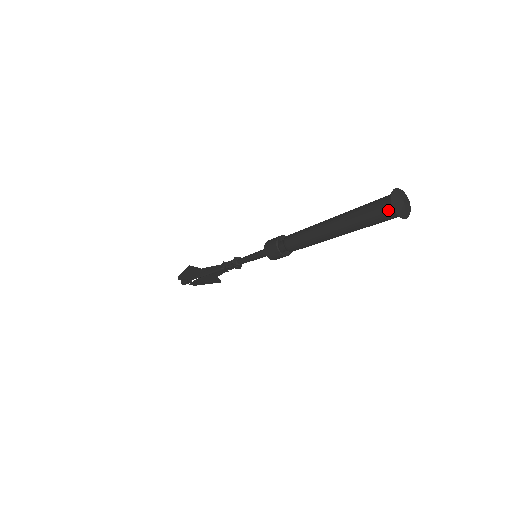
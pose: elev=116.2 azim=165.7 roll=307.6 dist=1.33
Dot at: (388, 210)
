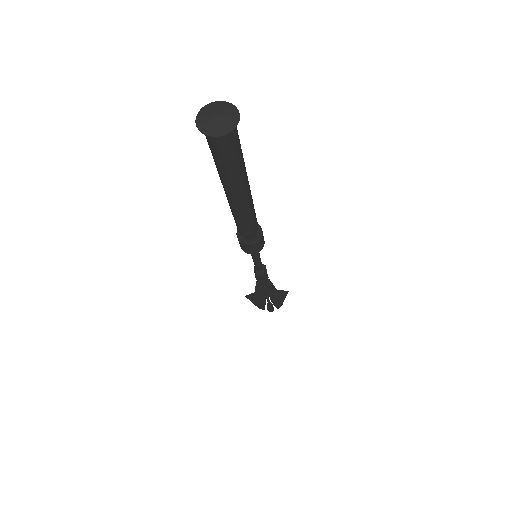
Dot at: (210, 138)
